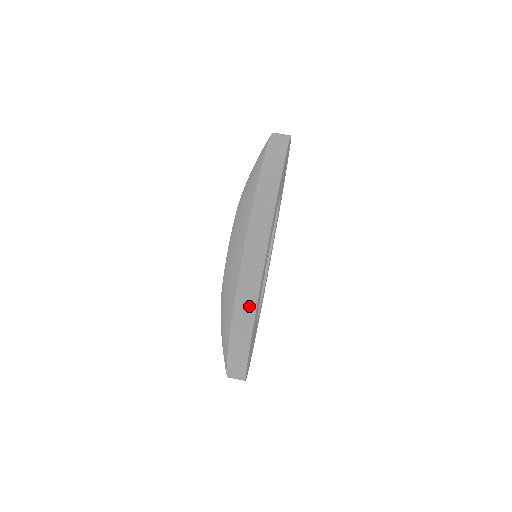
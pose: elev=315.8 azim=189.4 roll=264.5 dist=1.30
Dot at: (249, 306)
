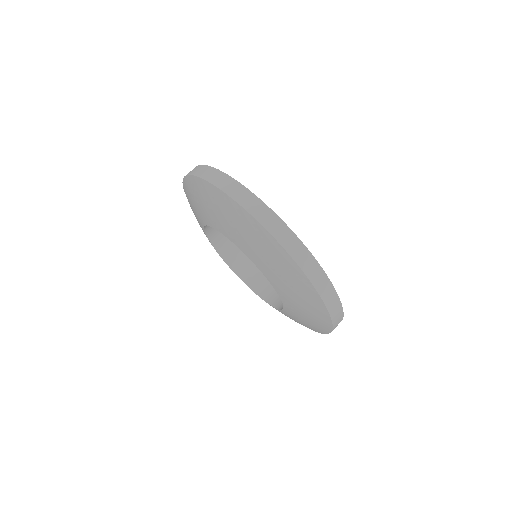
Dot at: (250, 198)
